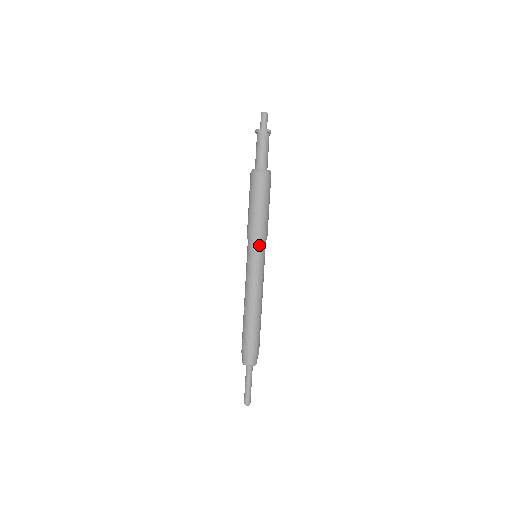
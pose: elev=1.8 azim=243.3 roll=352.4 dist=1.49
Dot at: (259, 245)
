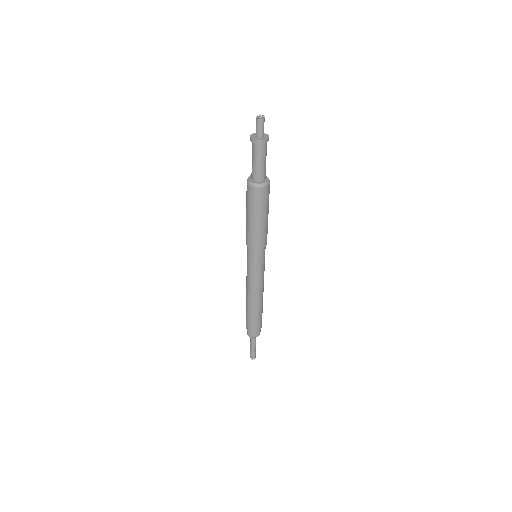
Dot at: (255, 252)
